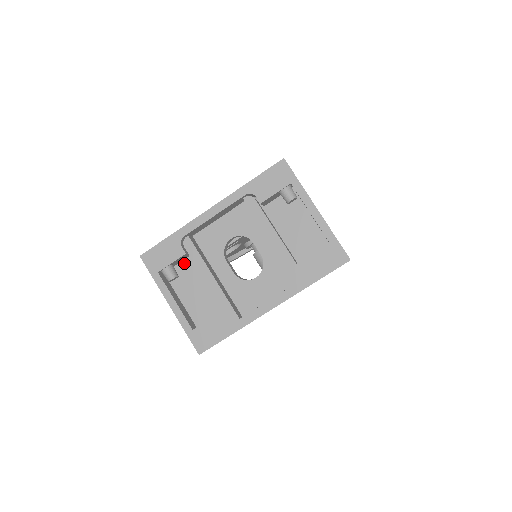
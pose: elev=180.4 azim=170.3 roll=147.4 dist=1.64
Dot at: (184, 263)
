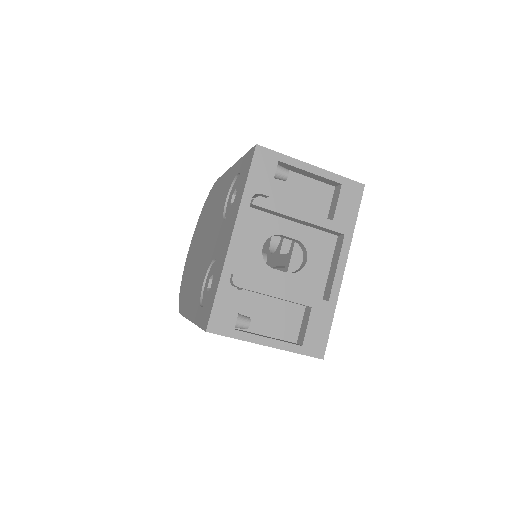
Dot at: (242, 303)
